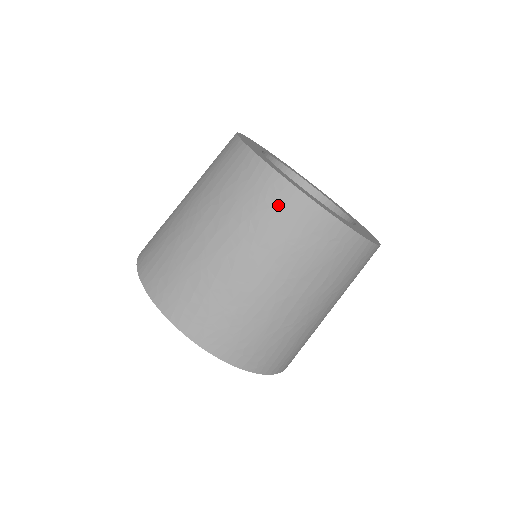
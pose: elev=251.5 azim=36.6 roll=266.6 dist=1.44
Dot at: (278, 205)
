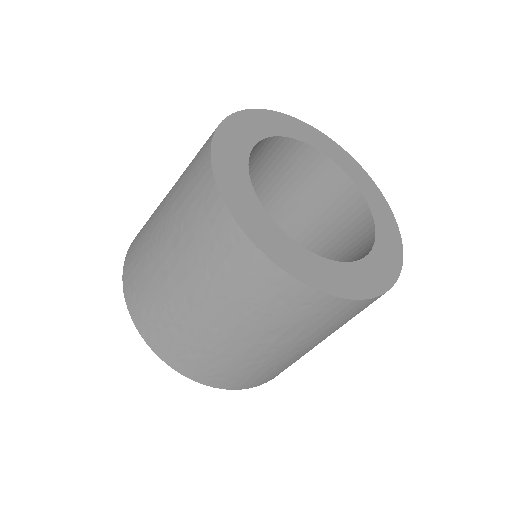
Dot at: (234, 259)
